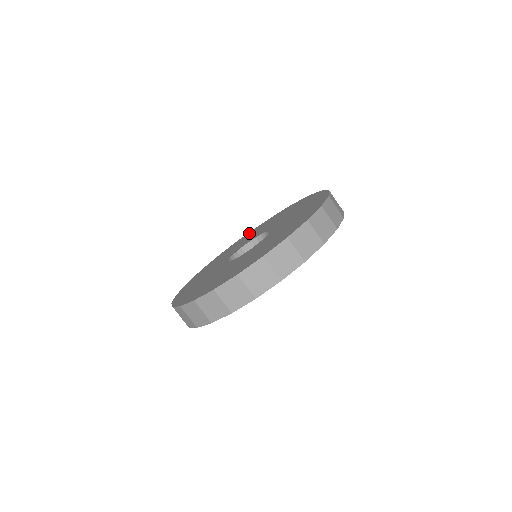
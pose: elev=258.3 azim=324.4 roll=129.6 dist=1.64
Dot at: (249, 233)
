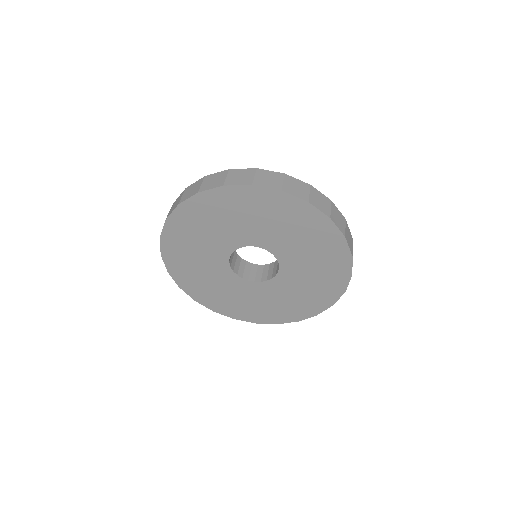
Dot at: occluded
